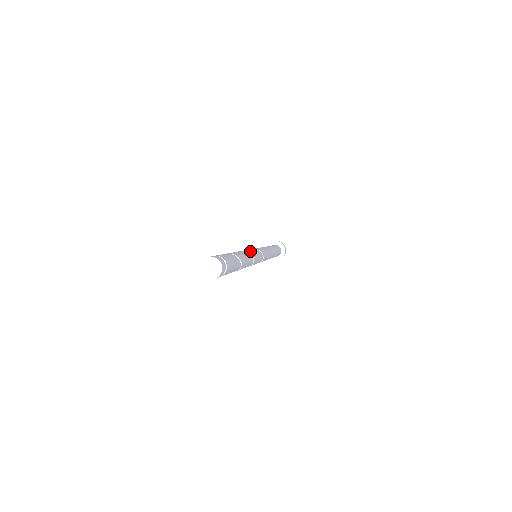
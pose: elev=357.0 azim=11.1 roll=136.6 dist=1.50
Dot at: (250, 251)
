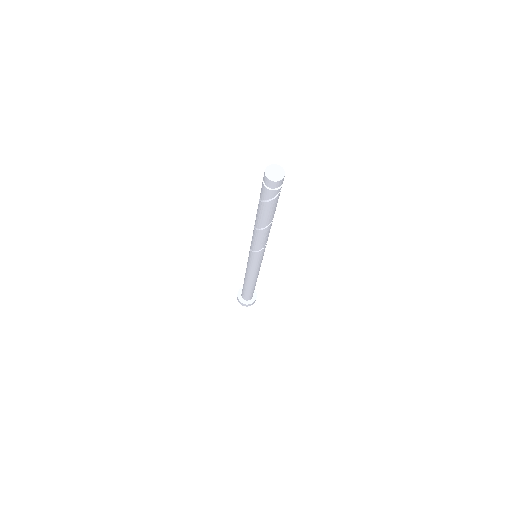
Dot at: occluded
